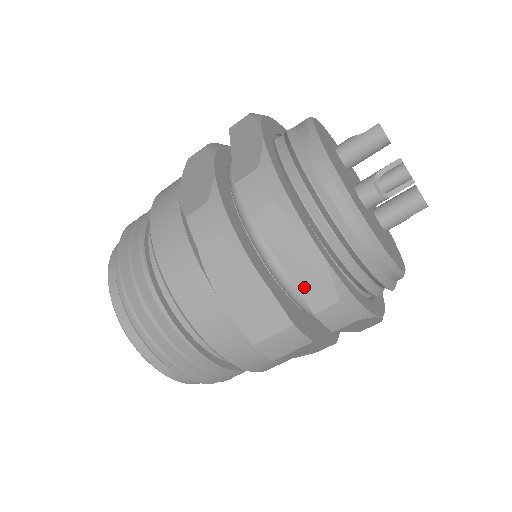
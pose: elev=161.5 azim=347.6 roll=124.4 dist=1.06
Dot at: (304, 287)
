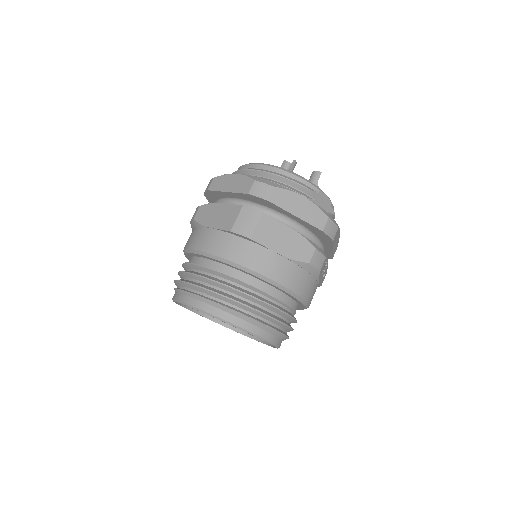
Dot at: (239, 189)
